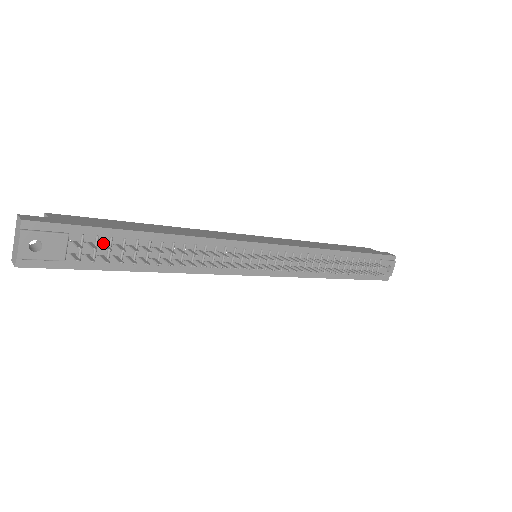
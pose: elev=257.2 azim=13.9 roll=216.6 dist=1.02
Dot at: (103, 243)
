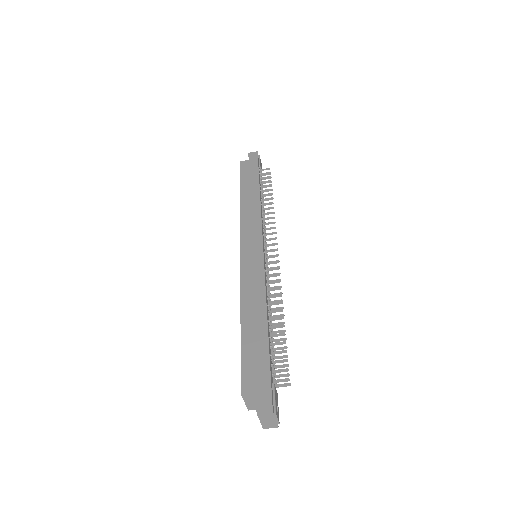
Dot at: (273, 363)
